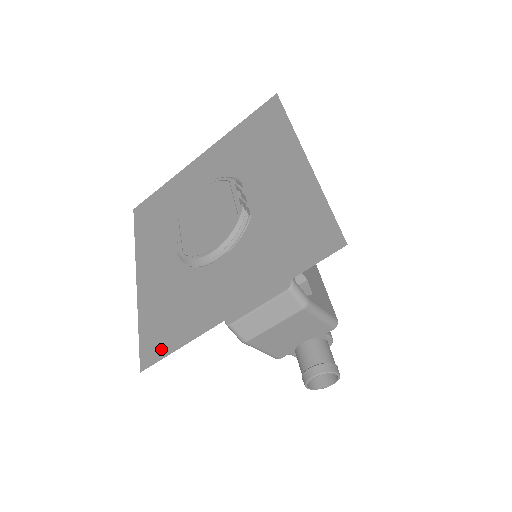
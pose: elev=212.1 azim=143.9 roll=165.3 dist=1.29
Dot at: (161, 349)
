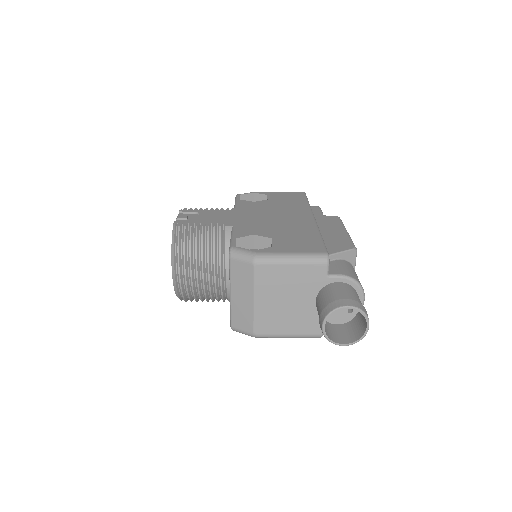
Dot at: occluded
